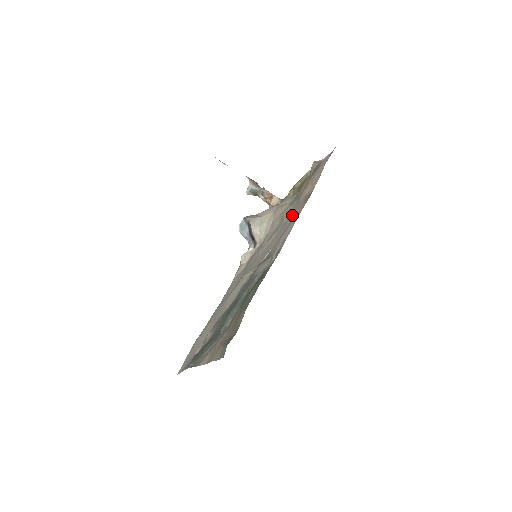
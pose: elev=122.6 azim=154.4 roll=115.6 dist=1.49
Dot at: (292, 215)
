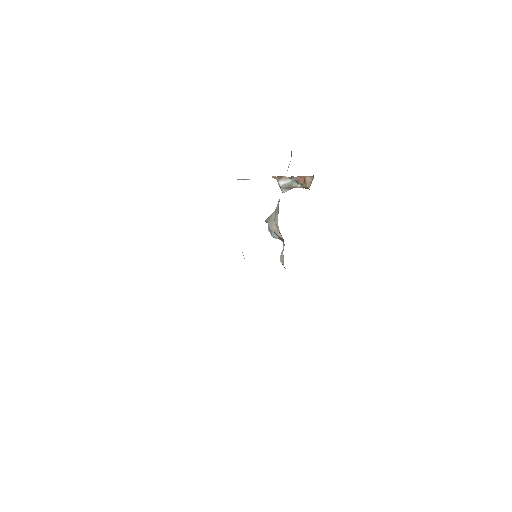
Dot at: occluded
